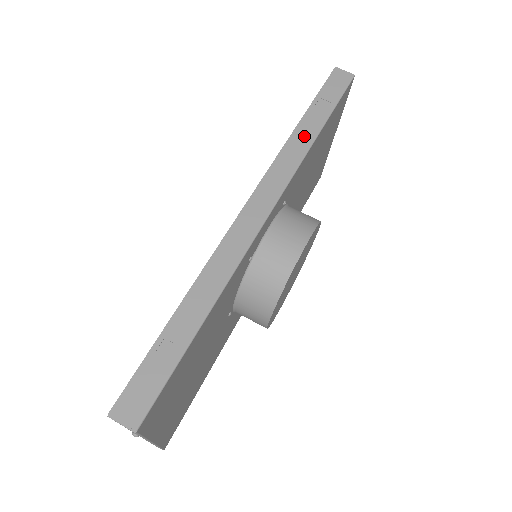
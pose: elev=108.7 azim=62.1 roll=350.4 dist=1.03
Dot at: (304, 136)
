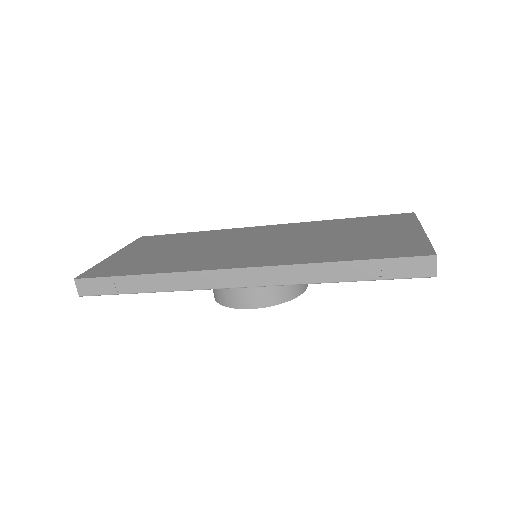
Dot at: (325, 273)
